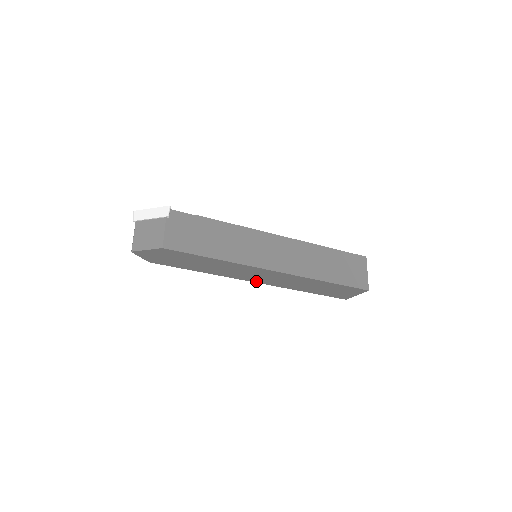
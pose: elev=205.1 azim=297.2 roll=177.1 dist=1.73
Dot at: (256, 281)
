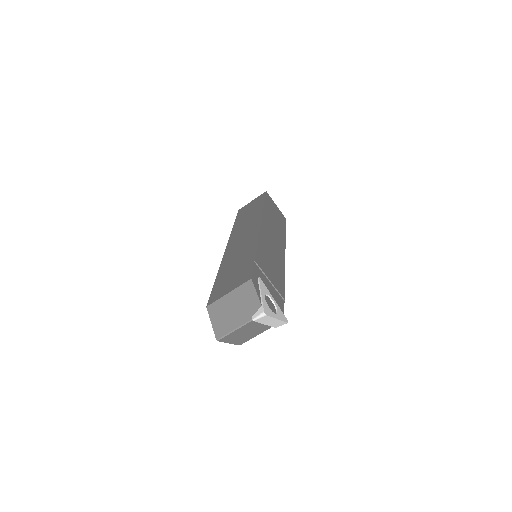
Dot at: occluded
